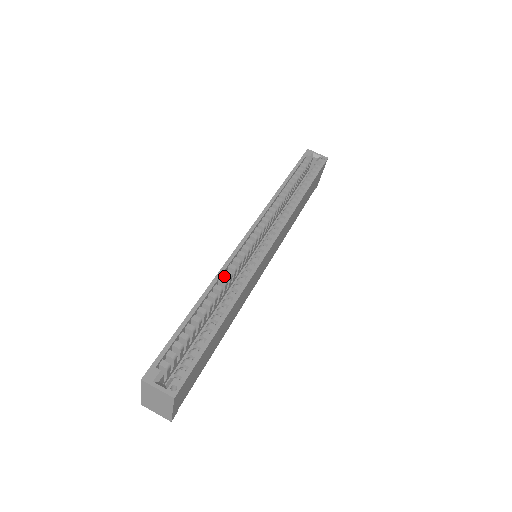
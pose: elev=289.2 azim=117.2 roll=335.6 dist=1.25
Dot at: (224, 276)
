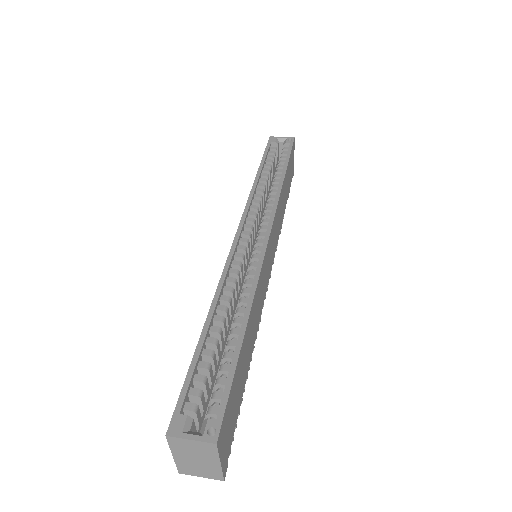
Dot at: (227, 284)
